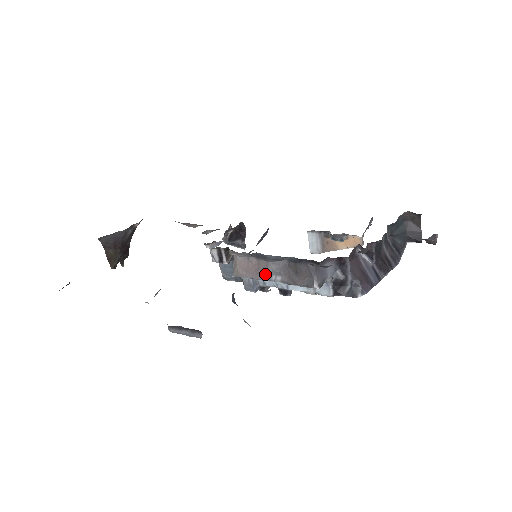
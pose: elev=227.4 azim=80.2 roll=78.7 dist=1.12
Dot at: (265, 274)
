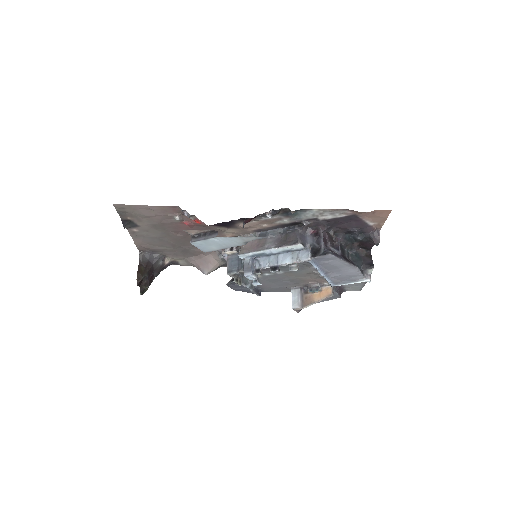
Dot at: (263, 246)
